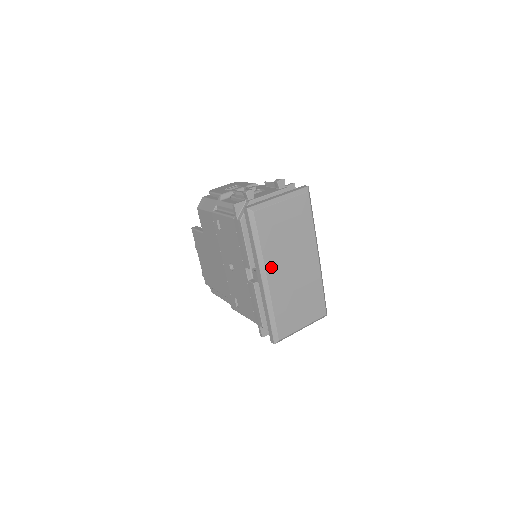
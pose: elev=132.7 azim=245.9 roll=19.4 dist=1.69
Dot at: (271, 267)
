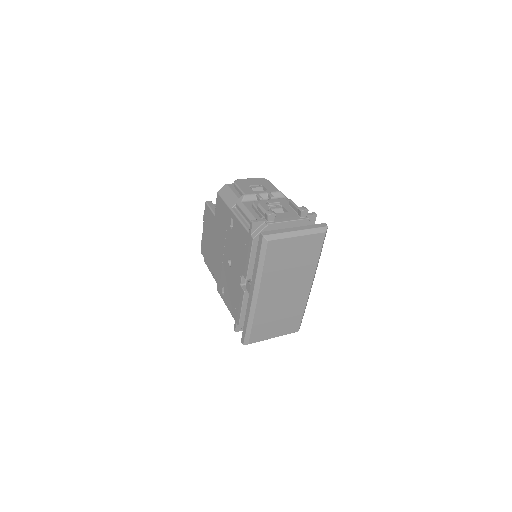
Dot at: (265, 288)
